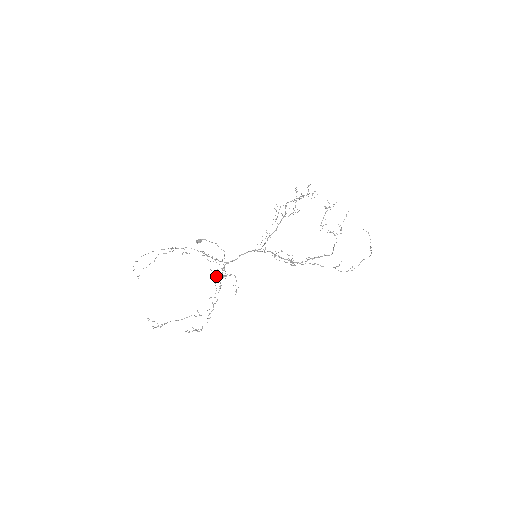
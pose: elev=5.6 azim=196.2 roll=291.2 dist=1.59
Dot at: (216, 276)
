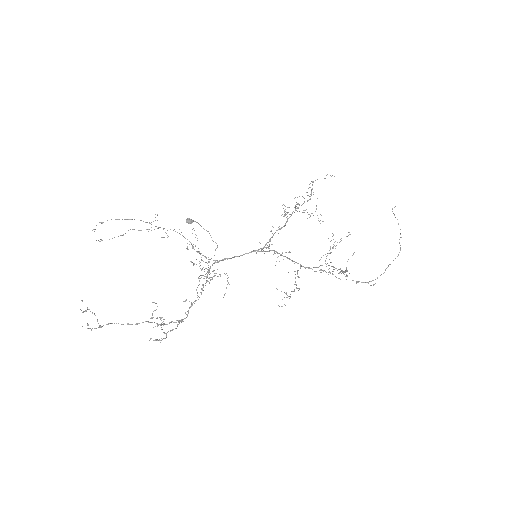
Dot at: (202, 268)
